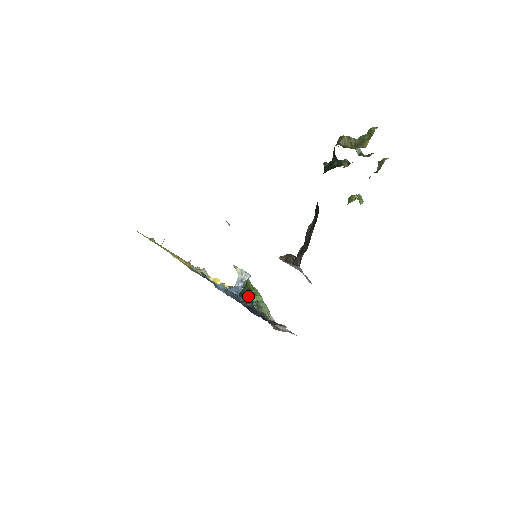
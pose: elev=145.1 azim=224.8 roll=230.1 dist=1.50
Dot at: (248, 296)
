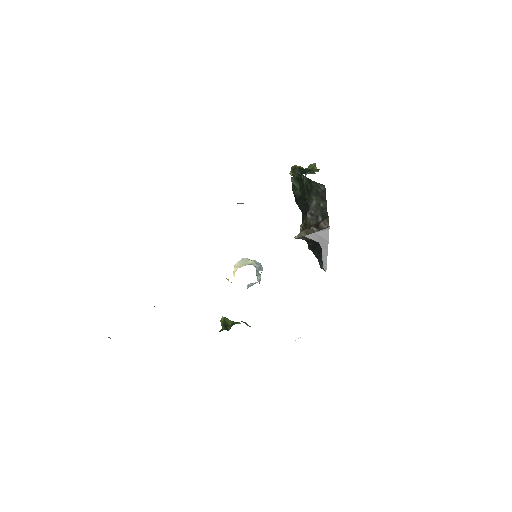
Dot at: (243, 322)
